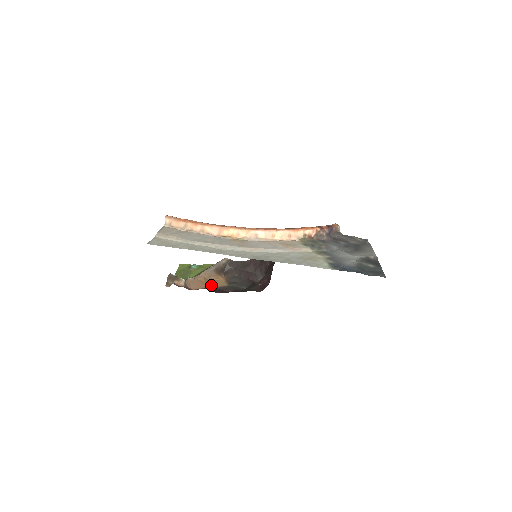
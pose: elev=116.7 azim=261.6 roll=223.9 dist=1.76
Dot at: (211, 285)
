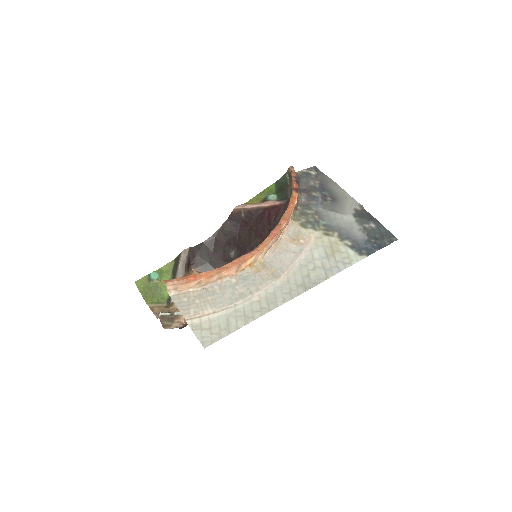
Dot at: occluded
